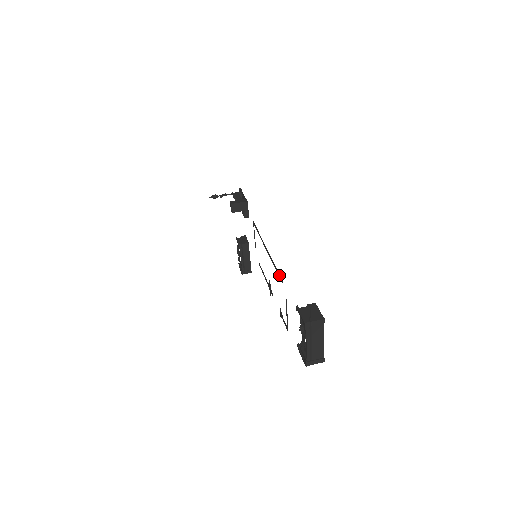
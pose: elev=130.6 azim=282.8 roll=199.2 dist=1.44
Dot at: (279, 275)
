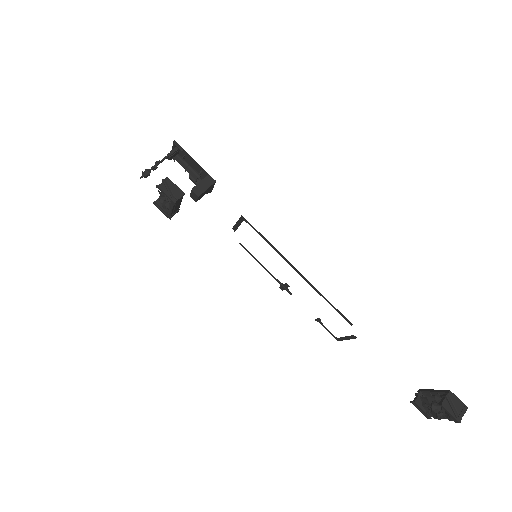
Dot at: (342, 316)
